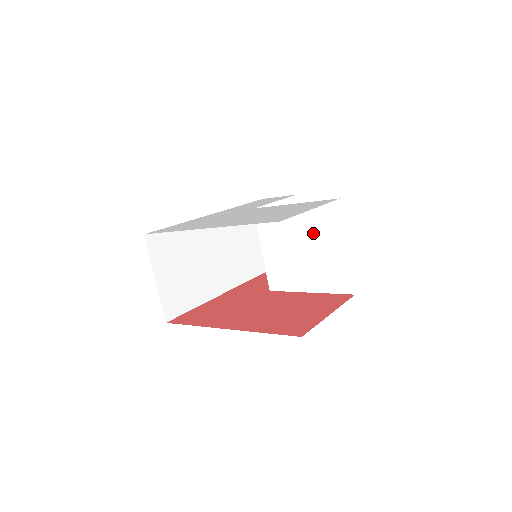
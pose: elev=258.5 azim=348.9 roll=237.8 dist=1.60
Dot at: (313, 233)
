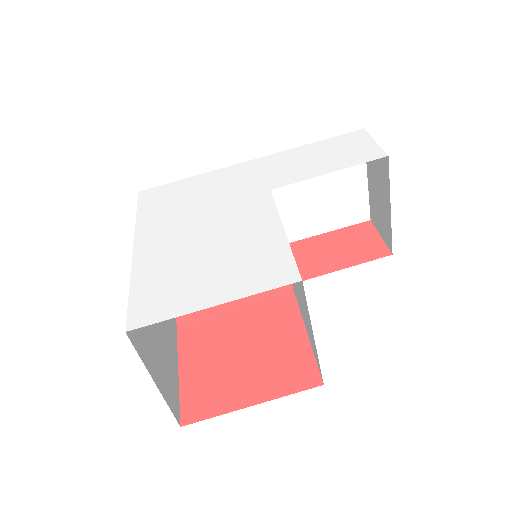
Dot at: (297, 282)
